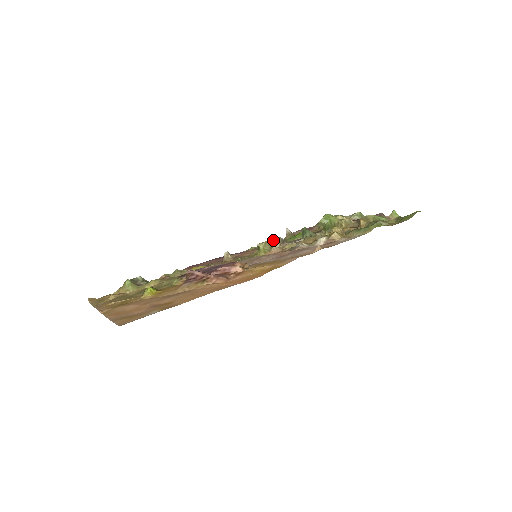
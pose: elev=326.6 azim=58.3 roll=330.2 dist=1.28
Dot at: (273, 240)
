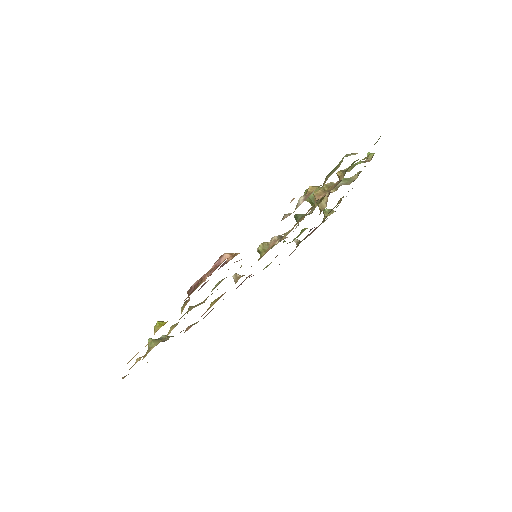
Dot at: (270, 240)
